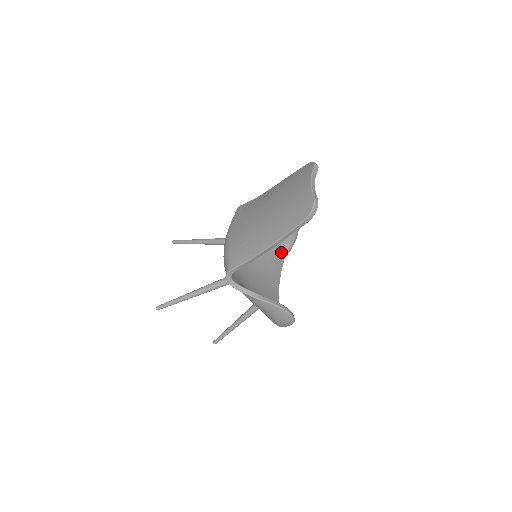
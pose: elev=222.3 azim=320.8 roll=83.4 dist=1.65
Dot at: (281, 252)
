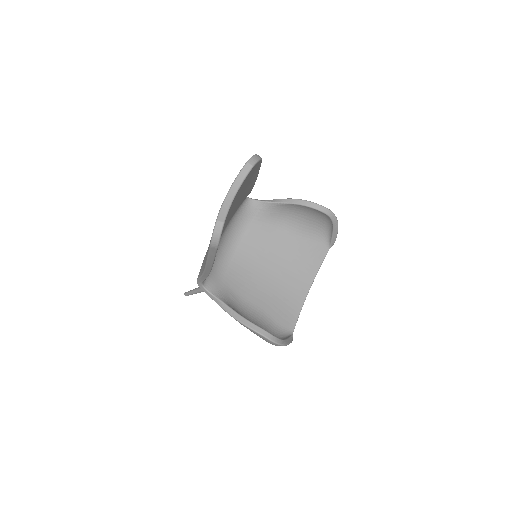
Dot at: (322, 242)
